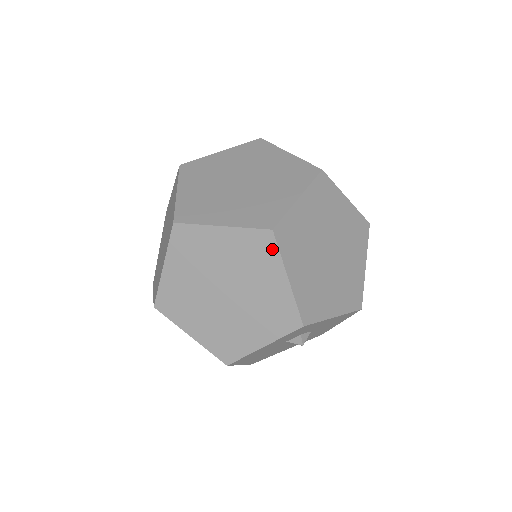
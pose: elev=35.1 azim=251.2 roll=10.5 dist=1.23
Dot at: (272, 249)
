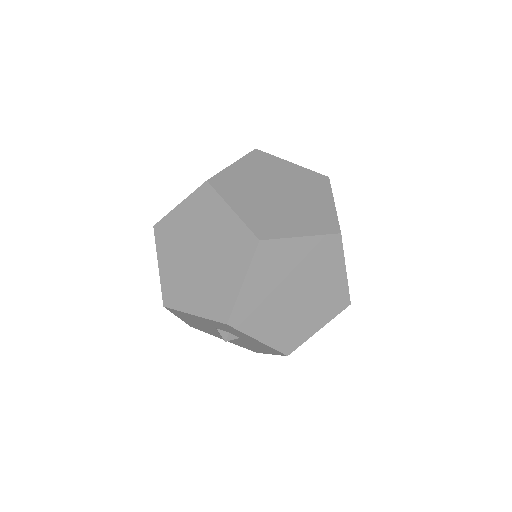
Dot at: (249, 253)
